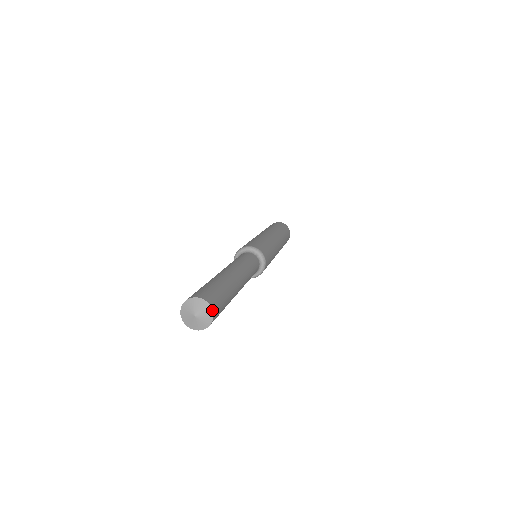
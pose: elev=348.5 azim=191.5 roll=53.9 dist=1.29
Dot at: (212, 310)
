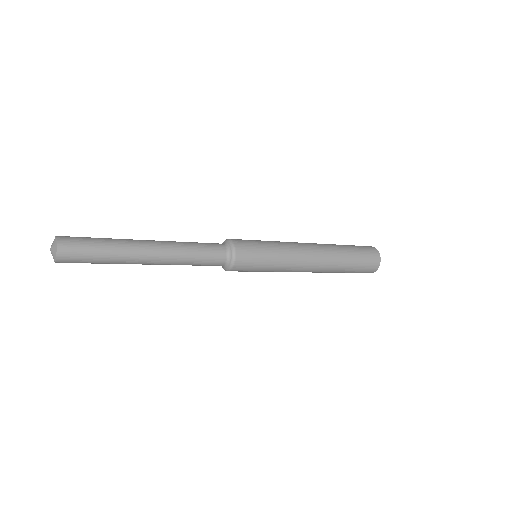
Dot at: (57, 244)
